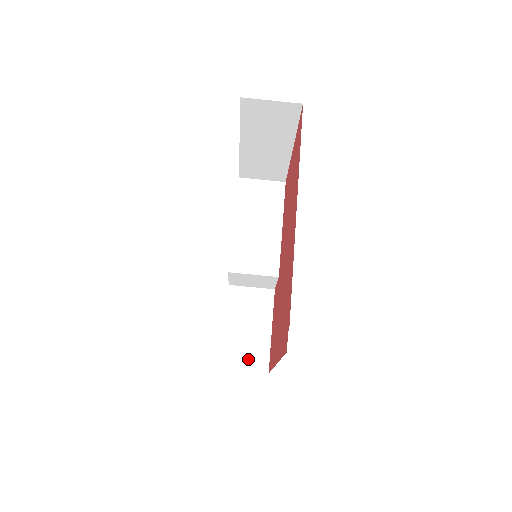
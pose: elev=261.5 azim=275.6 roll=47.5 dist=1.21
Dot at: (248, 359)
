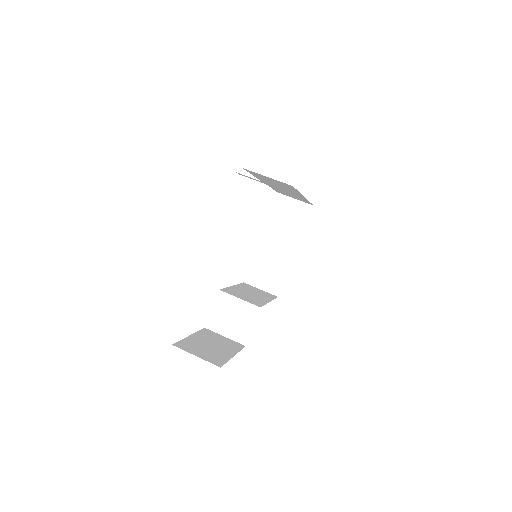
Dot at: (204, 354)
